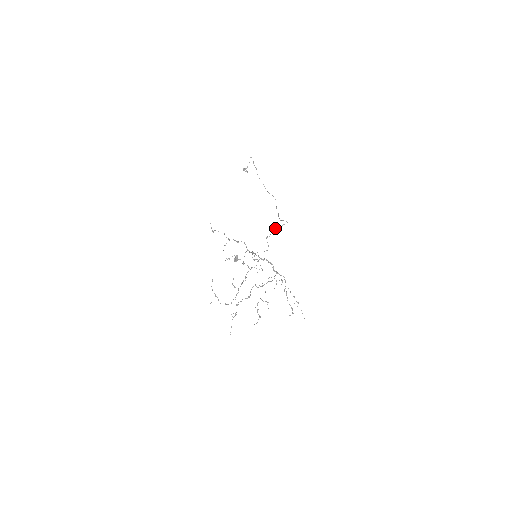
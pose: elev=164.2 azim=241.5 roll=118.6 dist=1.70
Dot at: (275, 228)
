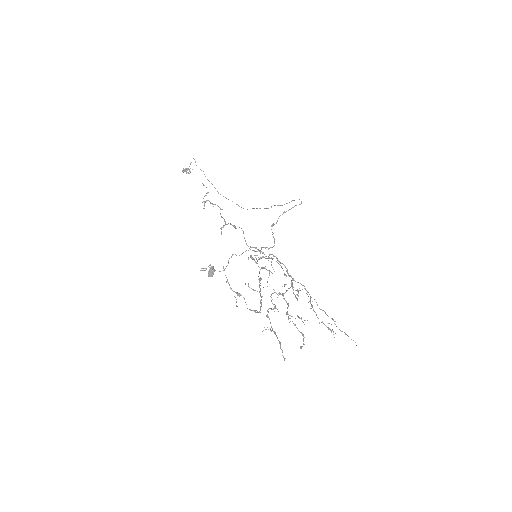
Dot at: (284, 211)
